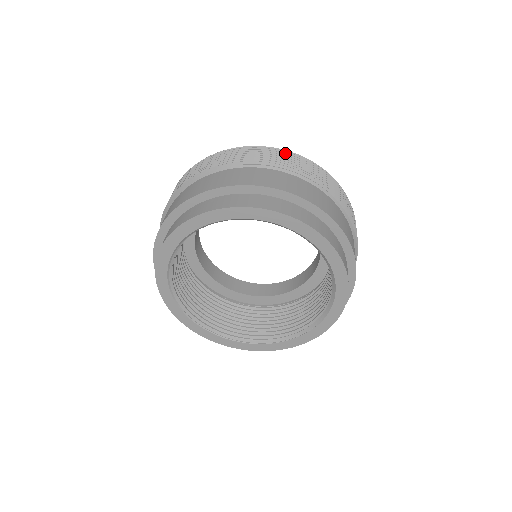
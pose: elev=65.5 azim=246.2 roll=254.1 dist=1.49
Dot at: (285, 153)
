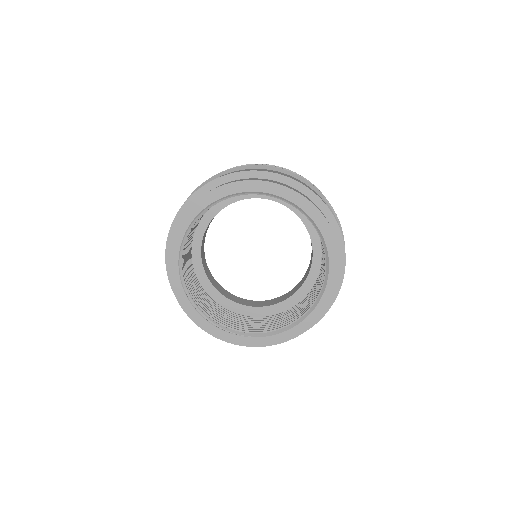
Dot at: occluded
